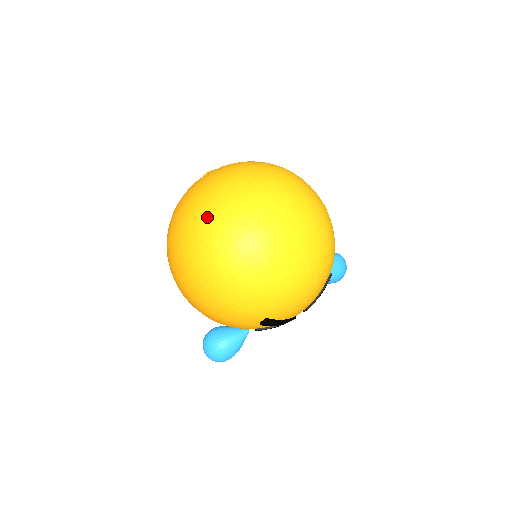
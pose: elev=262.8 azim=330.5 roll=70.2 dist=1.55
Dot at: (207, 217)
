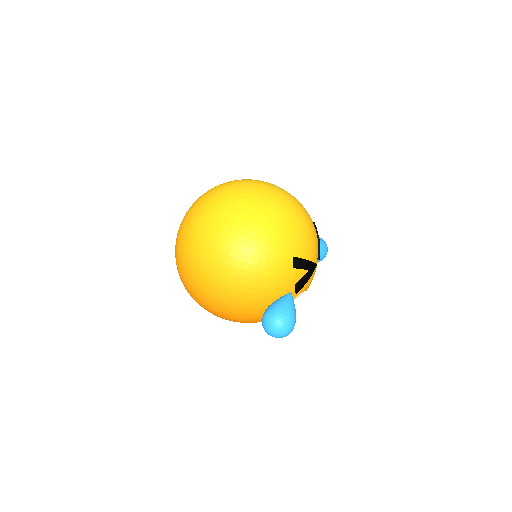
Dot at: (203, 214)
